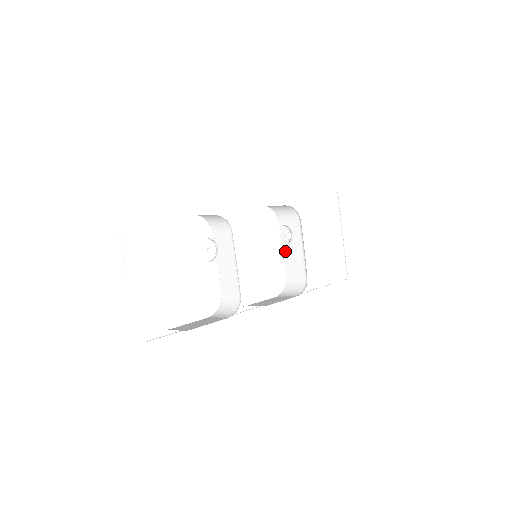
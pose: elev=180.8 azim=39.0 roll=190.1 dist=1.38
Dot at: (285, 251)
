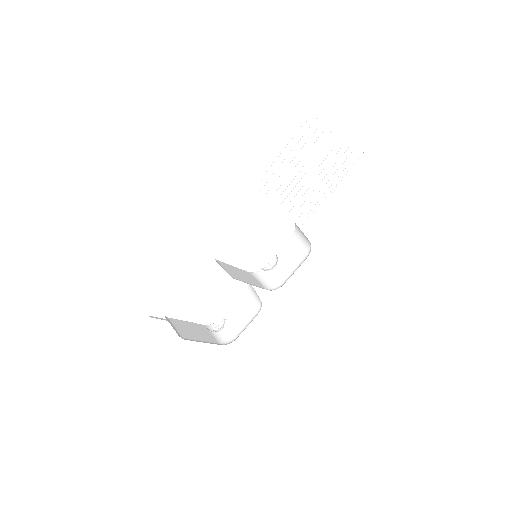
Dot at: occluded
